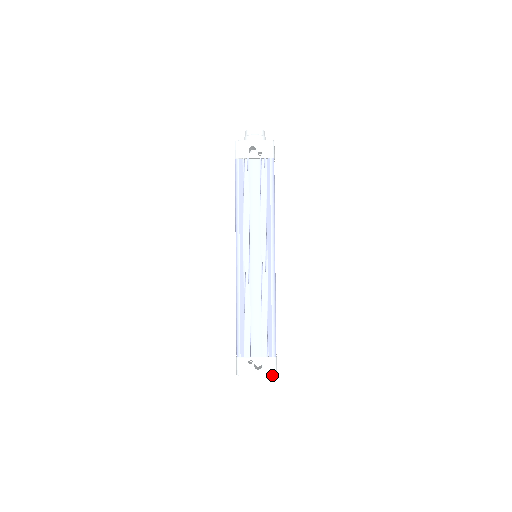
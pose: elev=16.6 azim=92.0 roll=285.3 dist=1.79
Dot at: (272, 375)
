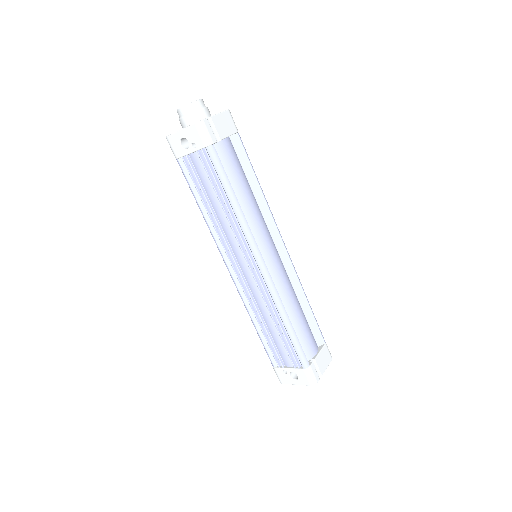
Dot at: (310, 385)
